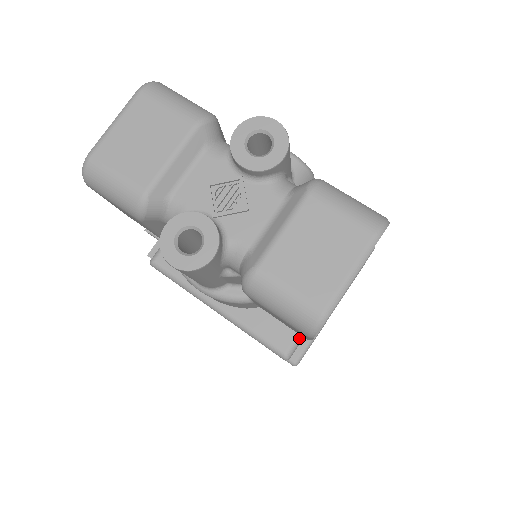
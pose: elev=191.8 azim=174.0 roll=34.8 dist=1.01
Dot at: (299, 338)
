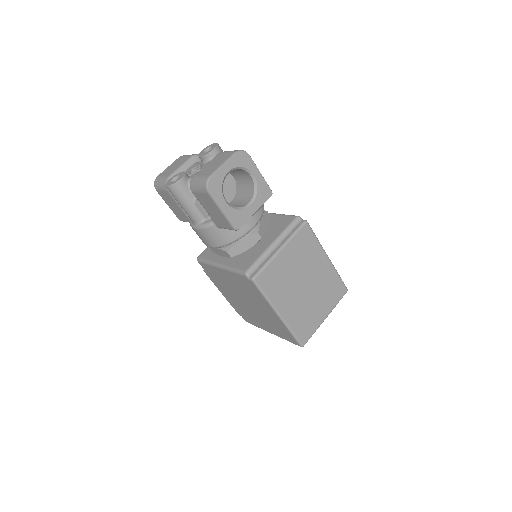
Dot at: (255, 264)
